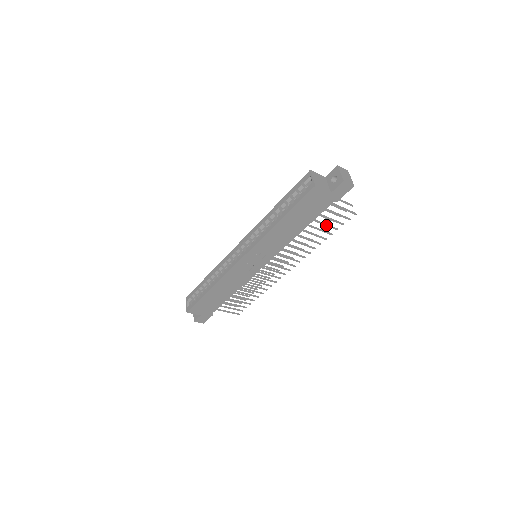
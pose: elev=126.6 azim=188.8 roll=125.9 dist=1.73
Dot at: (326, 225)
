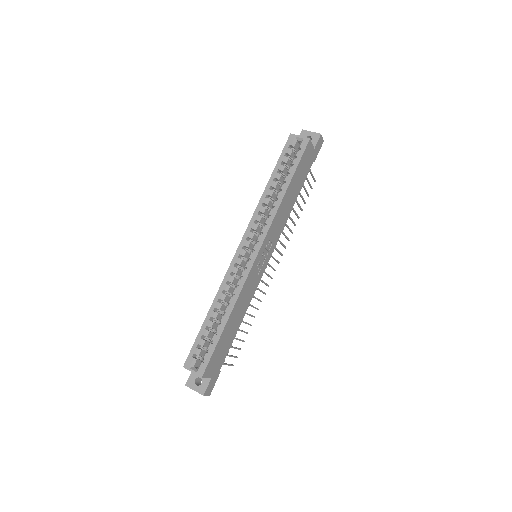
Dot at: (302, 197)
